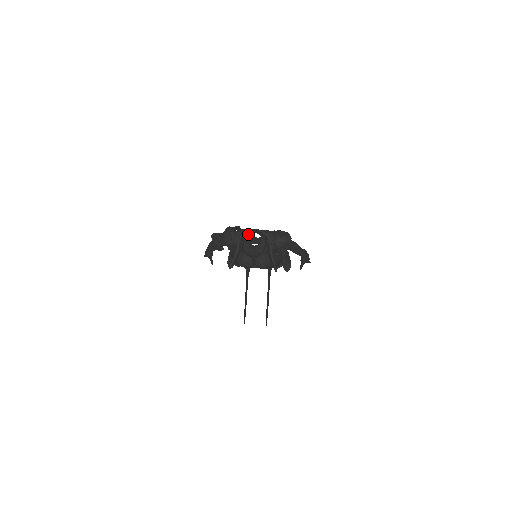
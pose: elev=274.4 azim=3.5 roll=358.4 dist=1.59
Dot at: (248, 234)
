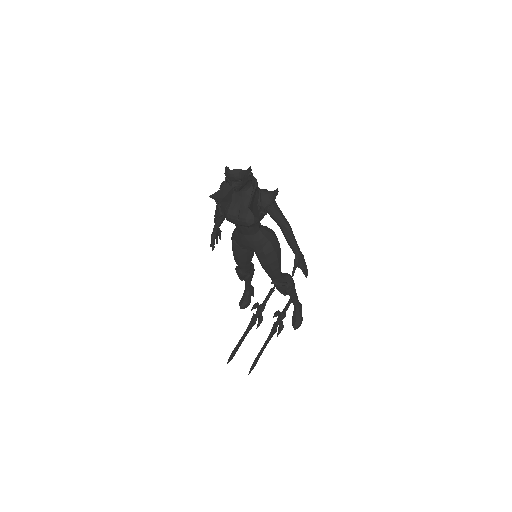
Dot at: occluded
